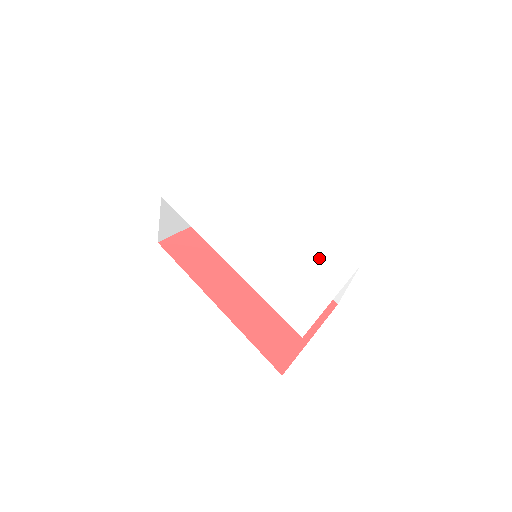
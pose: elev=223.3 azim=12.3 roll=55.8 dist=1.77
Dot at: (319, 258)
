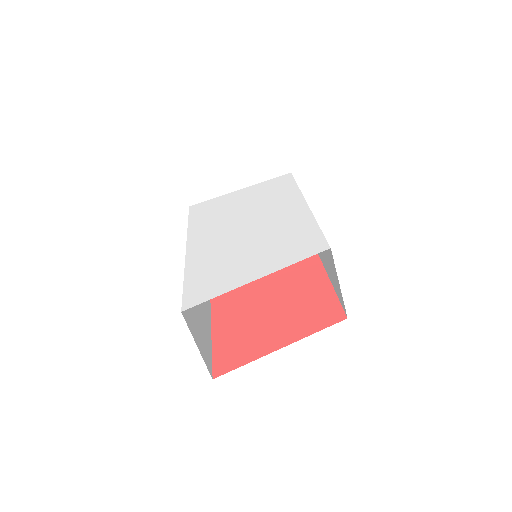
Dot at: (283, 243)
